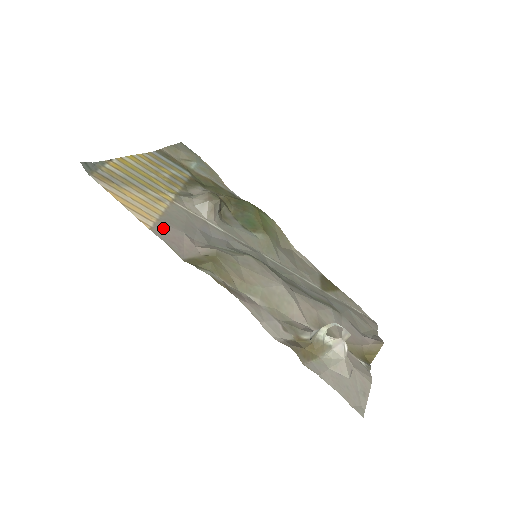
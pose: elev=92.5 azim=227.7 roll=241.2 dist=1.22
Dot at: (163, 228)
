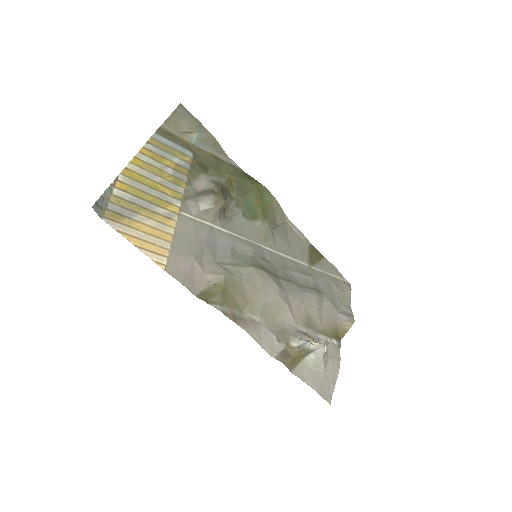
Dot at: (176, 262)
